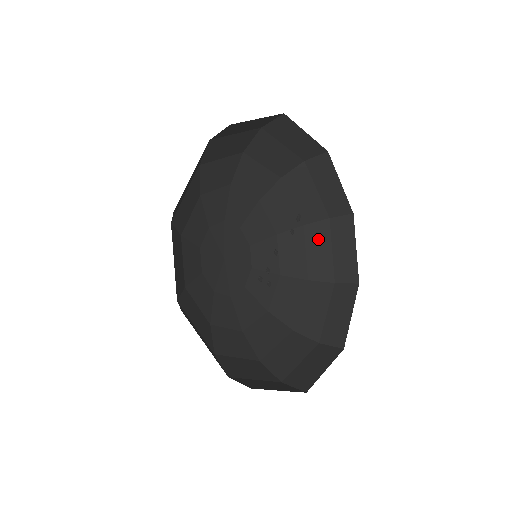
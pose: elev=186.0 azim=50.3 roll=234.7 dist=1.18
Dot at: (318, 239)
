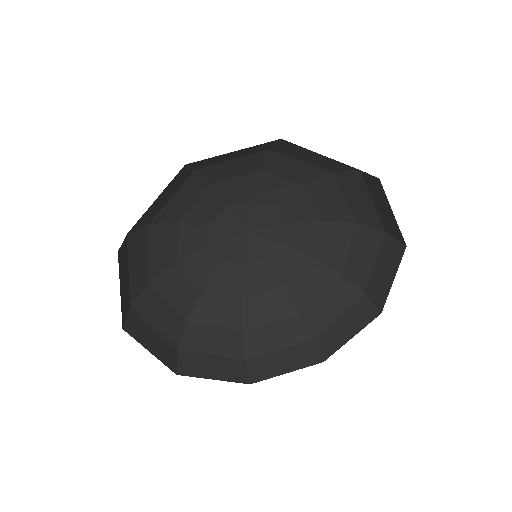
Dot at: (339, 297)
